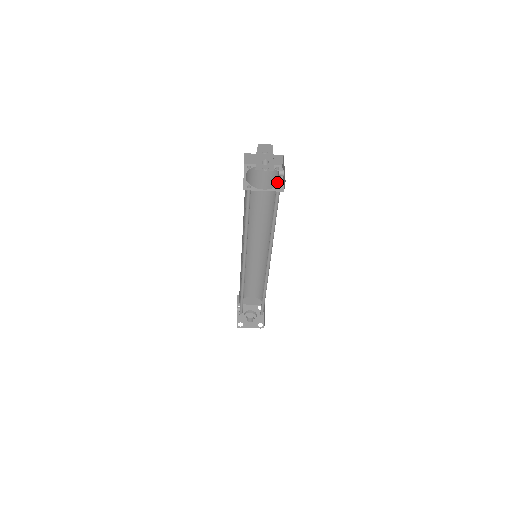
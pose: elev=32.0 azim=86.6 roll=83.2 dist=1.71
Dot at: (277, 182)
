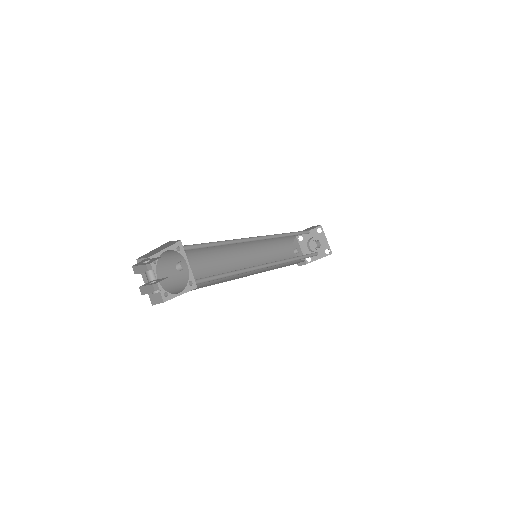
Dot at: occluded
